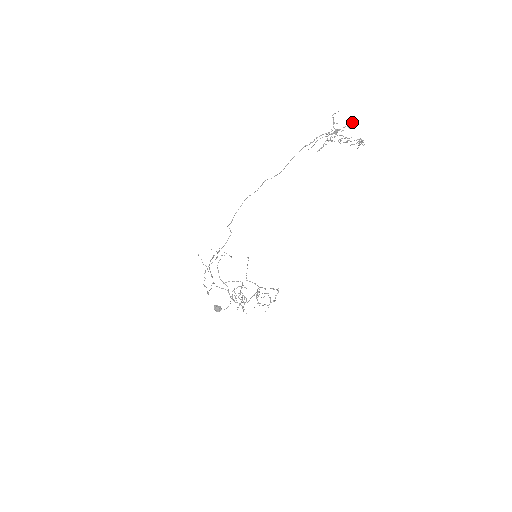
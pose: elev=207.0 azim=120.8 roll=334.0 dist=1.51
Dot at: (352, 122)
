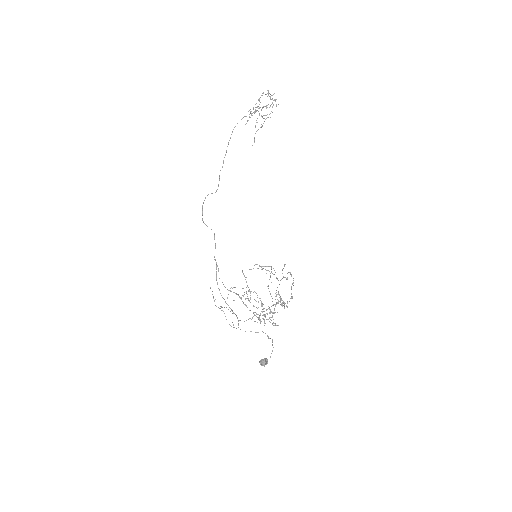
Dot at: (272, 106)
